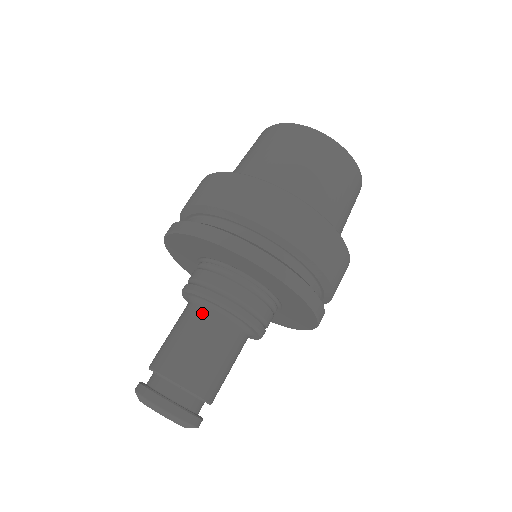
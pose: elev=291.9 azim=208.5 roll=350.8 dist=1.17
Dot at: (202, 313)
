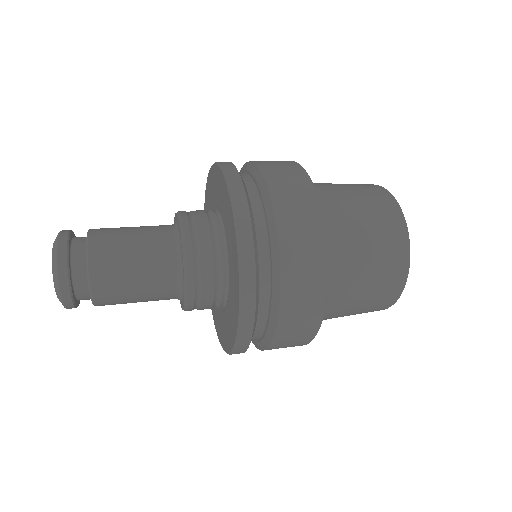
Dot at: occluded
